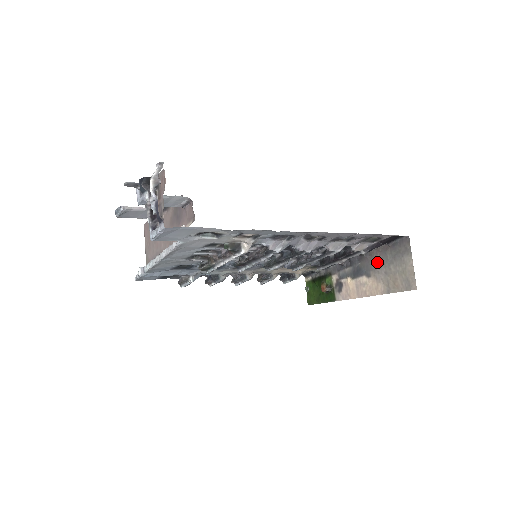
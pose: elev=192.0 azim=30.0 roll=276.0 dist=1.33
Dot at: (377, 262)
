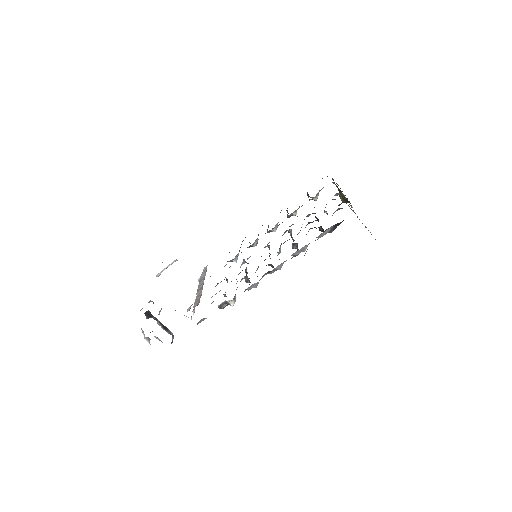
Dot at: occluded
